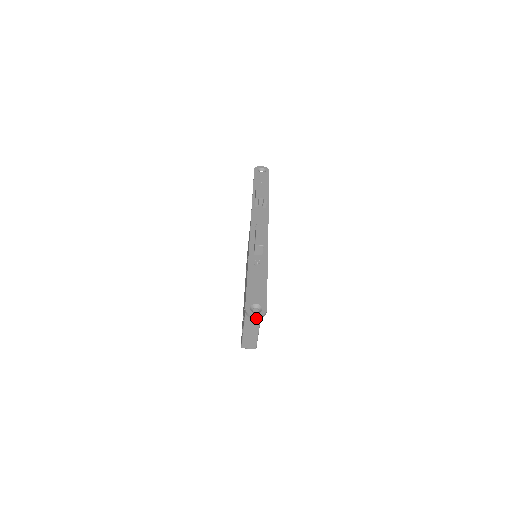
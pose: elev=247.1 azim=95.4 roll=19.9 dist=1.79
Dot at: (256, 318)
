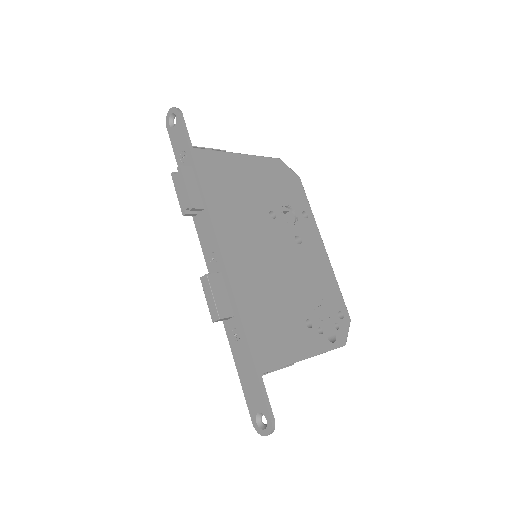
Dot at: occluded
